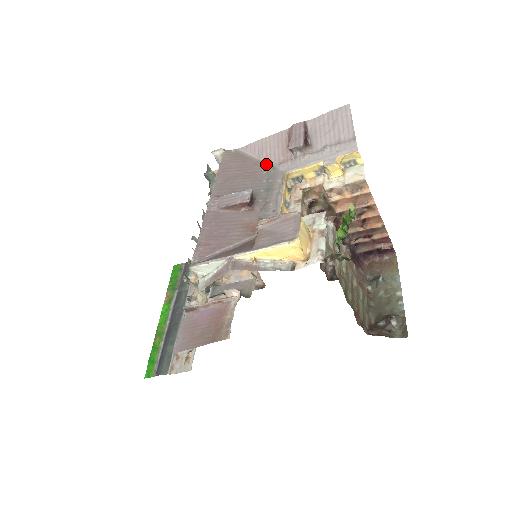
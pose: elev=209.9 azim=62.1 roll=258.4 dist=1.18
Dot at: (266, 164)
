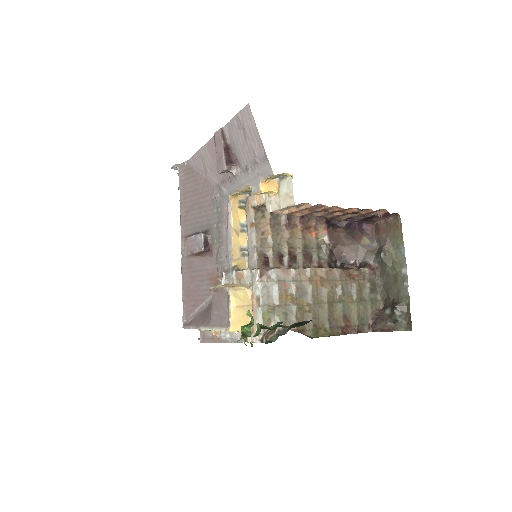
Dot at: (213, 183)
